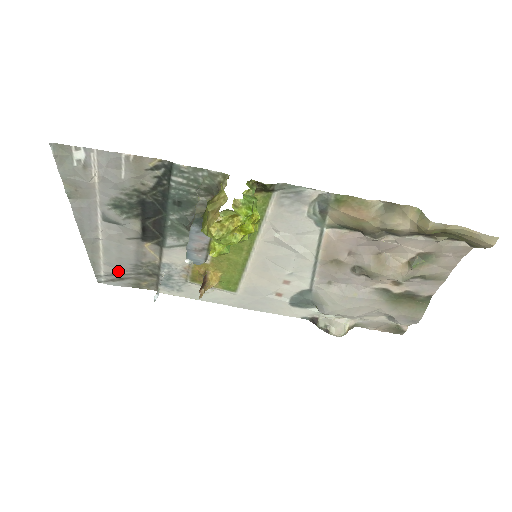
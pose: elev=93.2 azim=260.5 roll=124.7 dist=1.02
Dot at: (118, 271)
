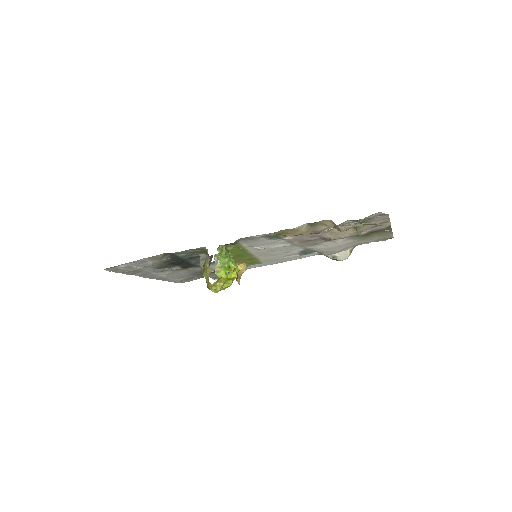
Dot at: (186, 278)
